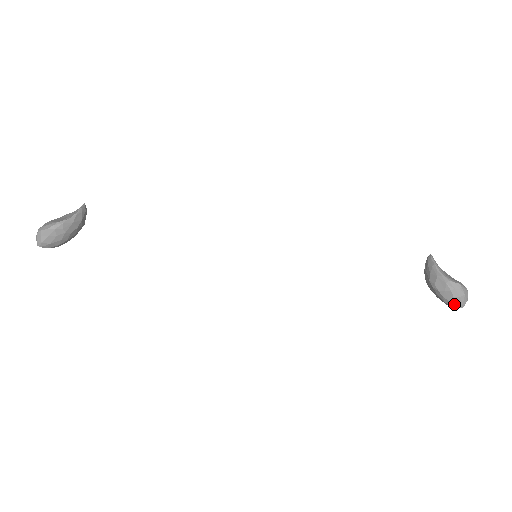
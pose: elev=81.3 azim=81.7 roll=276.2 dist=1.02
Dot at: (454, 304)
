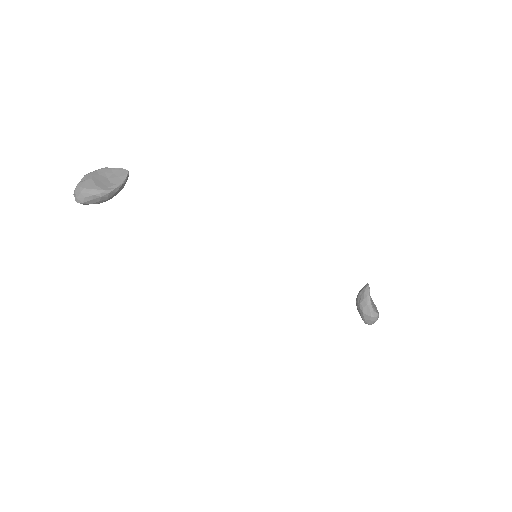
Dot at: (367, 323)
